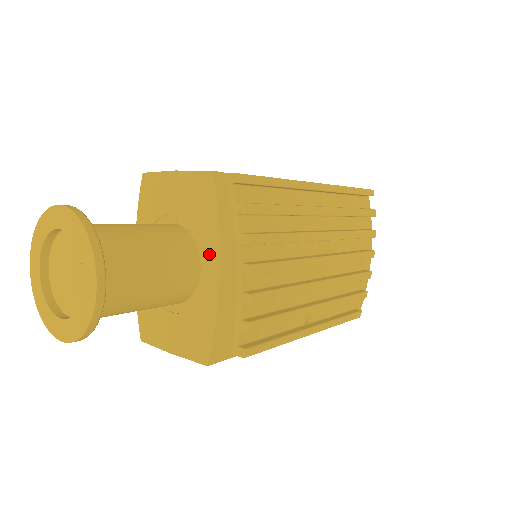
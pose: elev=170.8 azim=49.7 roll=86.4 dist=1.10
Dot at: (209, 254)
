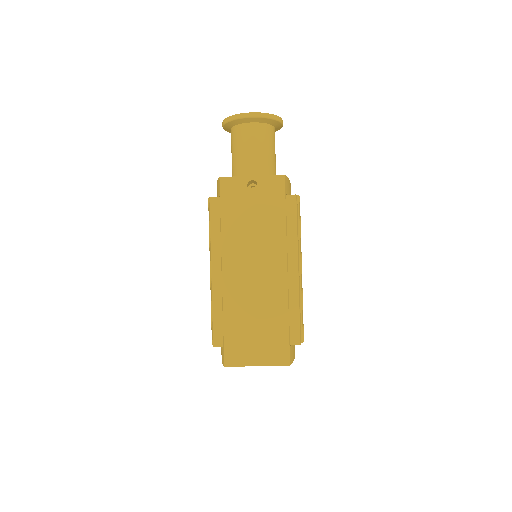
Dot at: occluded
